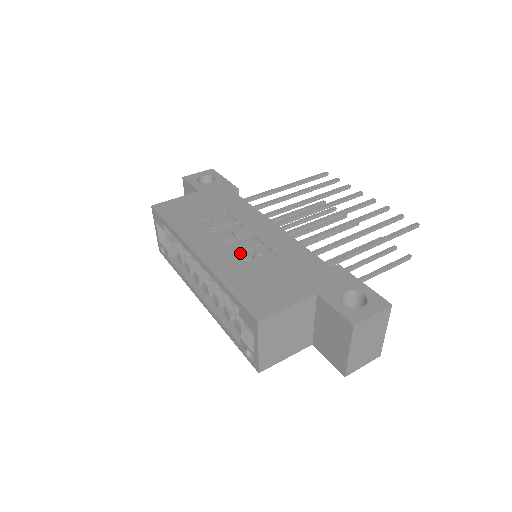
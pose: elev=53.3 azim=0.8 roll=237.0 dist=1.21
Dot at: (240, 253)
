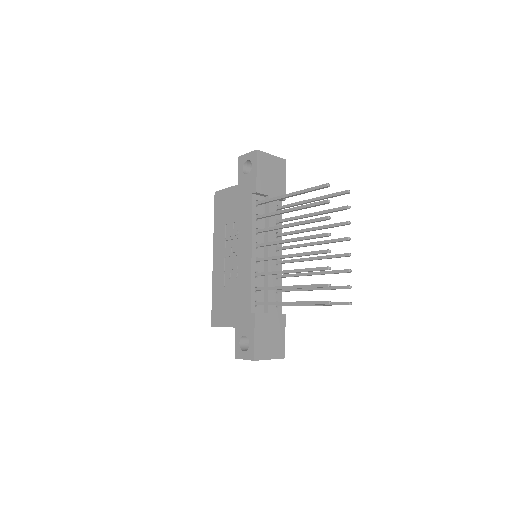
Dot at: (228, 270)
